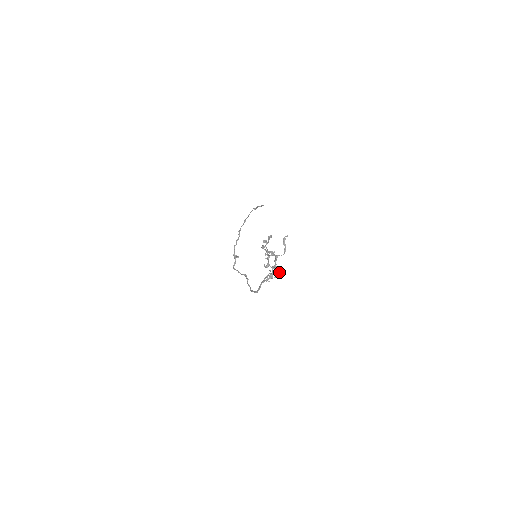
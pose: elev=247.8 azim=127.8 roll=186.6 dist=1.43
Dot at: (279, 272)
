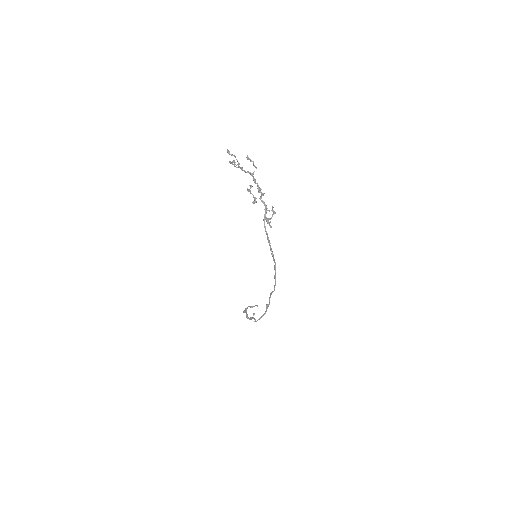
Dot at: (272, 208)
